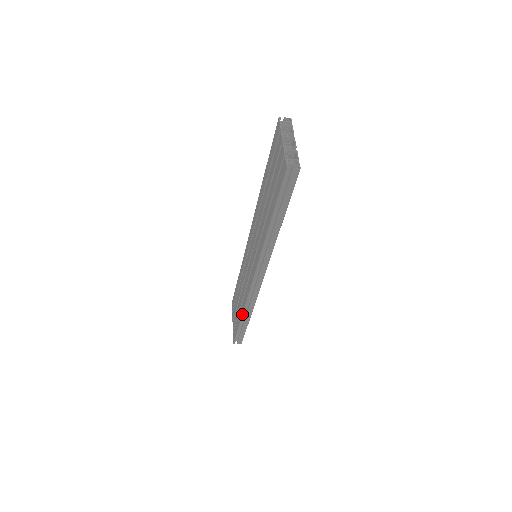
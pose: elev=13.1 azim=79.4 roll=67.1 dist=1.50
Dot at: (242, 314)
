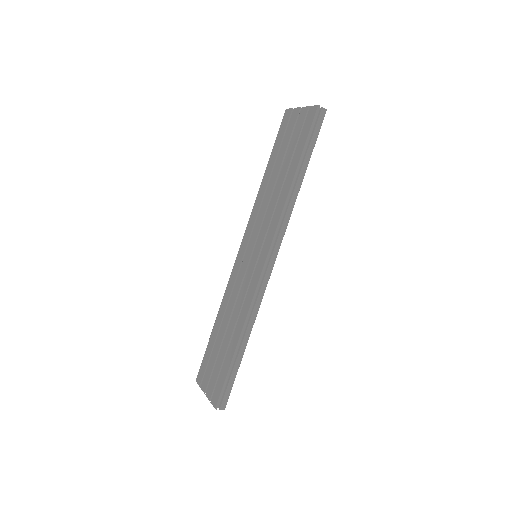
Dot at: (240, 333)
